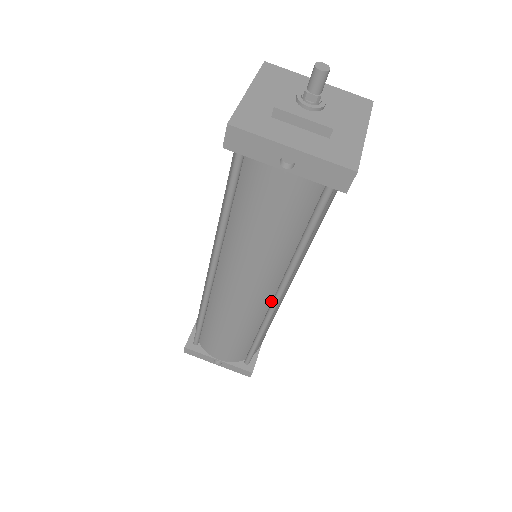
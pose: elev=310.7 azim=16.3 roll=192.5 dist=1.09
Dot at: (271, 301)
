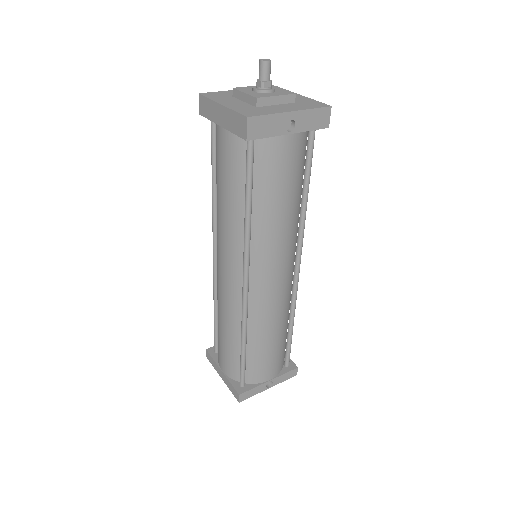
Dot at: (292, 277)
